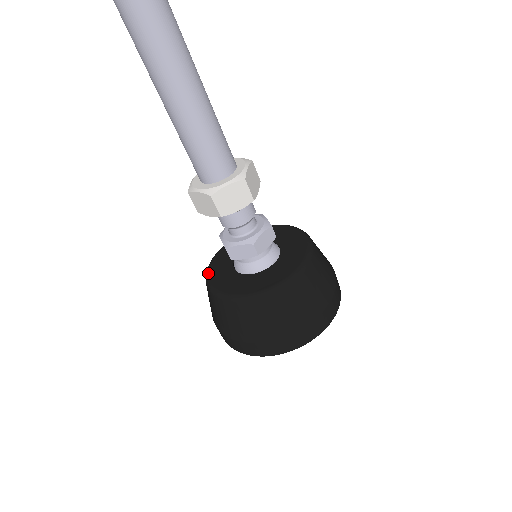
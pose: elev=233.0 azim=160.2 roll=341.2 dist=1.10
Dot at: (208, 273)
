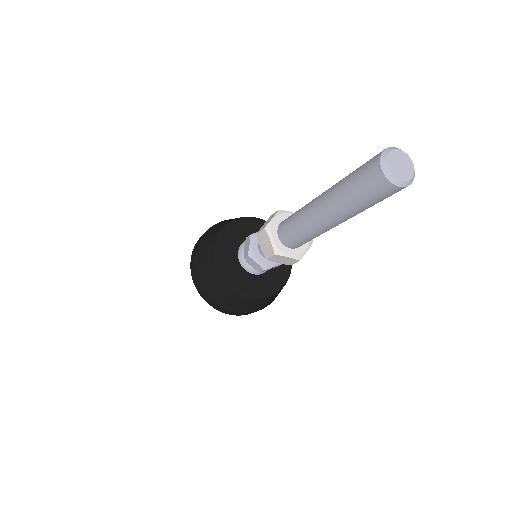
Dot at: (226, 277)
